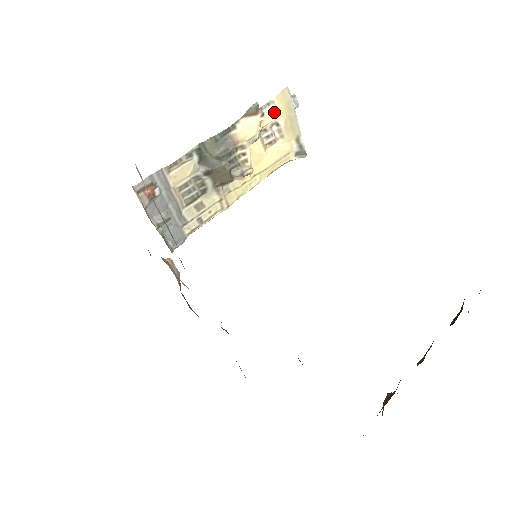
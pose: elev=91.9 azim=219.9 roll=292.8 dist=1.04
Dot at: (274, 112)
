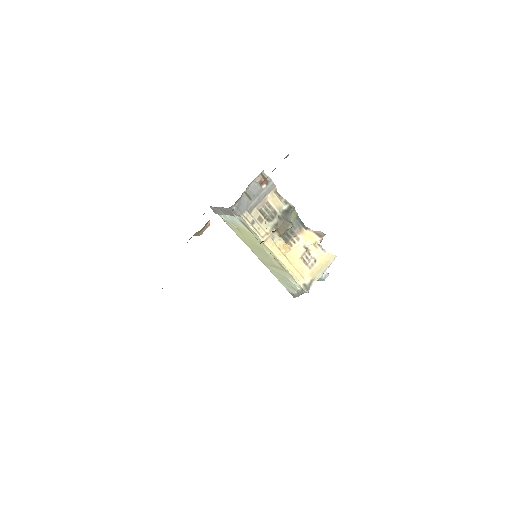
Dot at: (321, 255)
